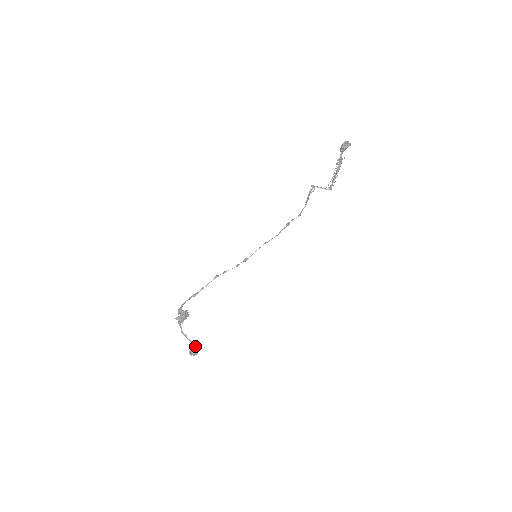
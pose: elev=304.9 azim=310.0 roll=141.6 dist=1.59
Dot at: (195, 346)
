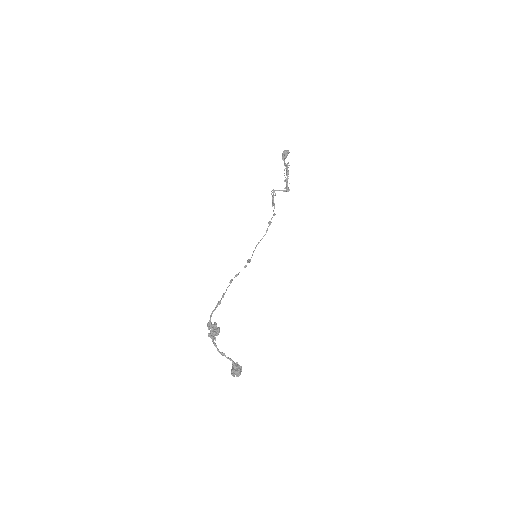
Dot at: (237, 363)
